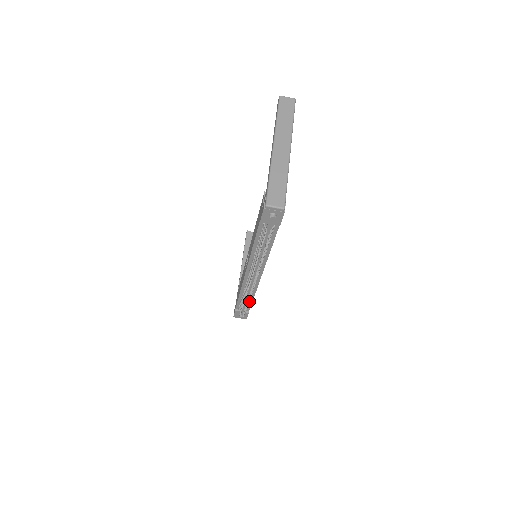
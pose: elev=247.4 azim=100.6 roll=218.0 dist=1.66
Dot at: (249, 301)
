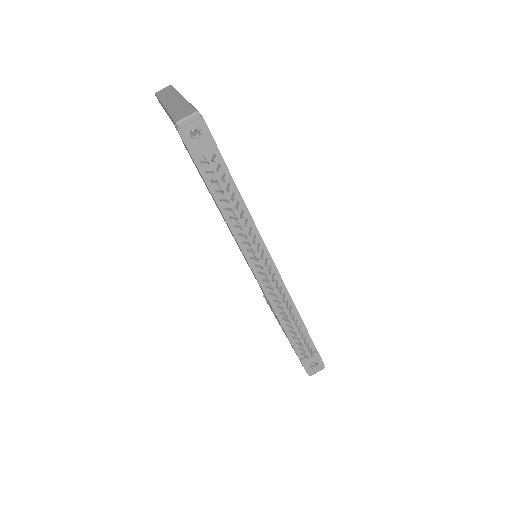
Dot at: (301, 329)
